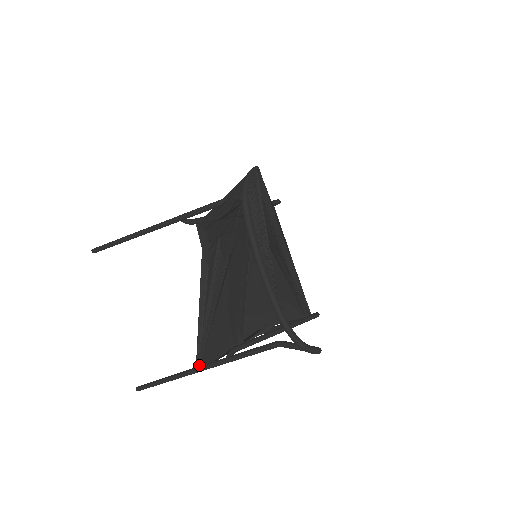
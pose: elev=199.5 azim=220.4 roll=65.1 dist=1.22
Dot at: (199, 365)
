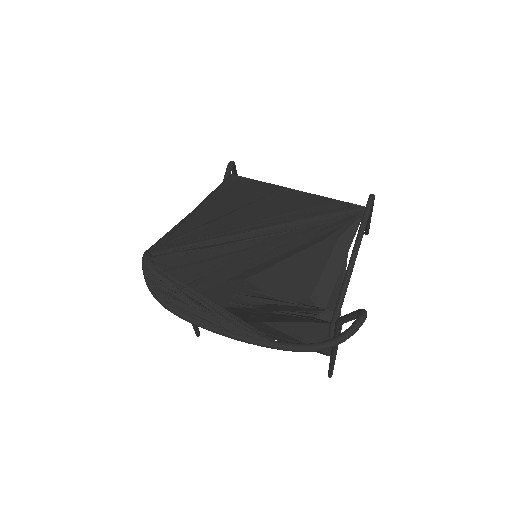
Dot at: (329, 354)
